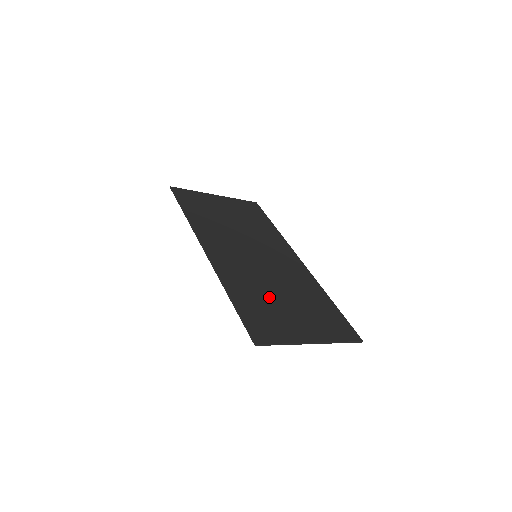
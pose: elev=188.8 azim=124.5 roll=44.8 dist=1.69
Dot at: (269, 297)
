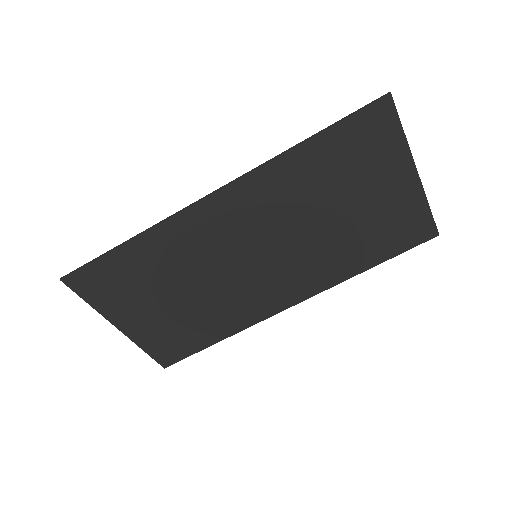
Dot at: (329, 192)
